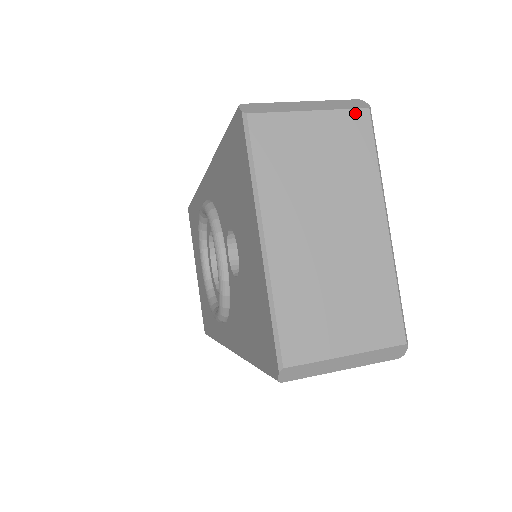
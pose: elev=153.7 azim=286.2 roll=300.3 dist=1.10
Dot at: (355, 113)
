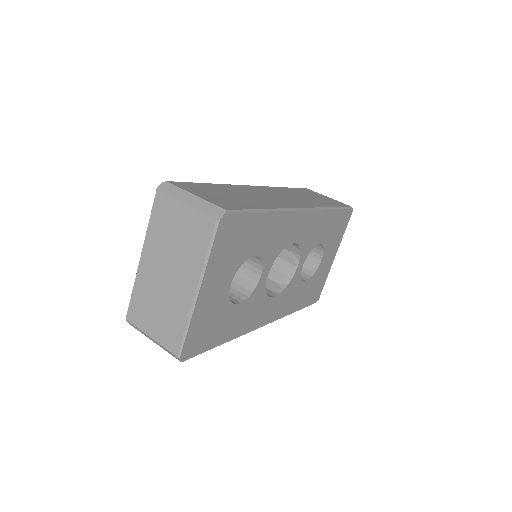
Dot at: (207, 219)
